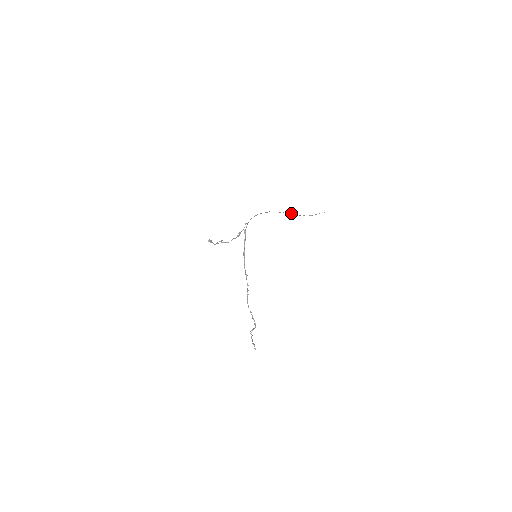
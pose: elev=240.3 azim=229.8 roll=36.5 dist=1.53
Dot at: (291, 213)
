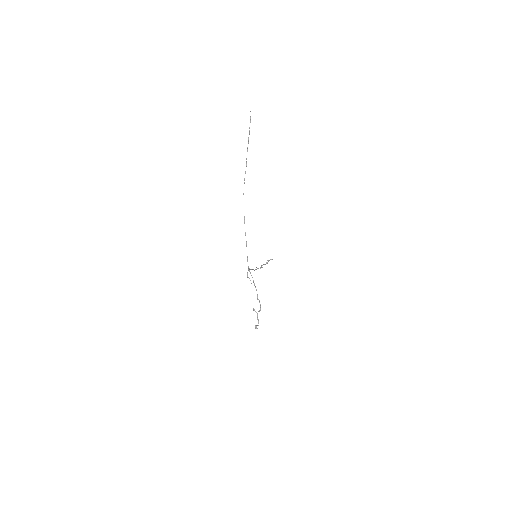
Dot at: (244, 183)
